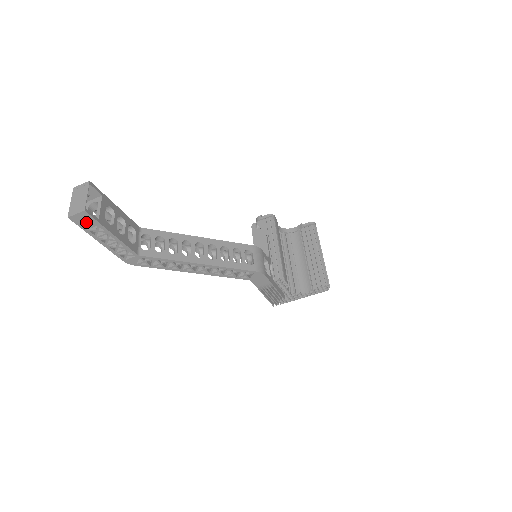
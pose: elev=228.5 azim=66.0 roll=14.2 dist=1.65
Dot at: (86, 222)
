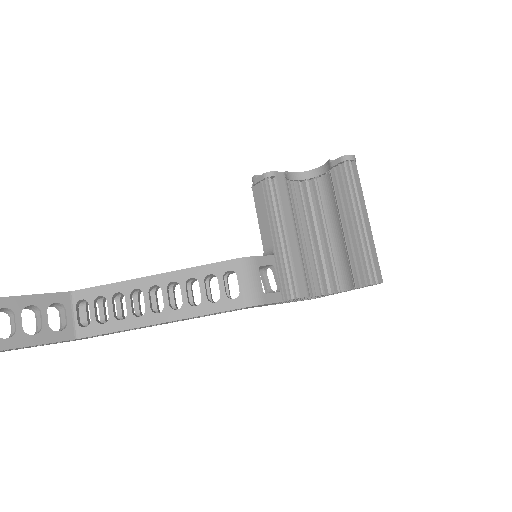
Dot at: out of frame
